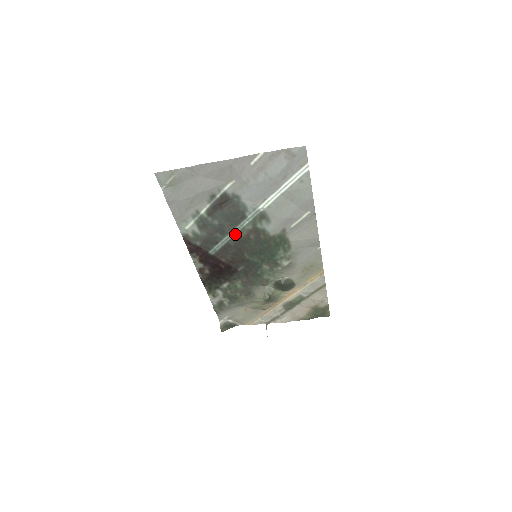
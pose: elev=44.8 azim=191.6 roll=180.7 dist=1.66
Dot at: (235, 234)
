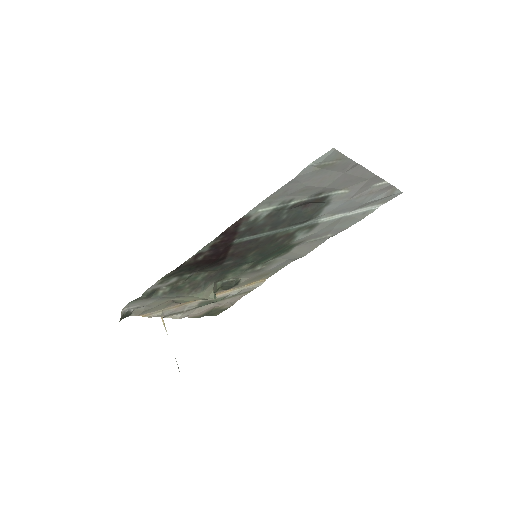
Dot at: (276, 232)
